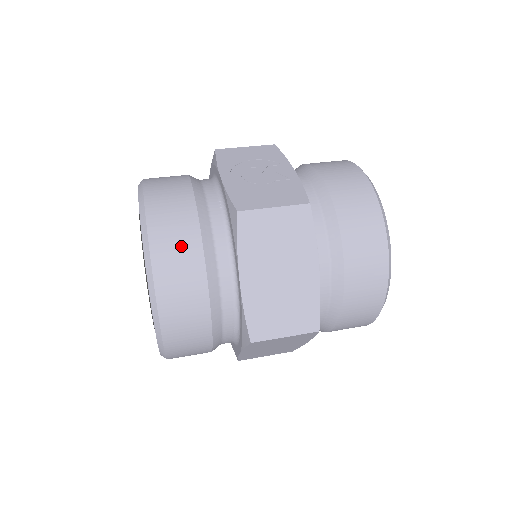
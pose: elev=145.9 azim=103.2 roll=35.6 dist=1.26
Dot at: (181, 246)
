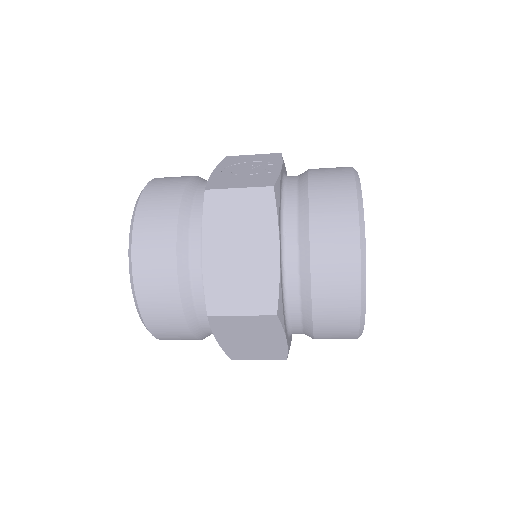
Dot at: (159, 221)
